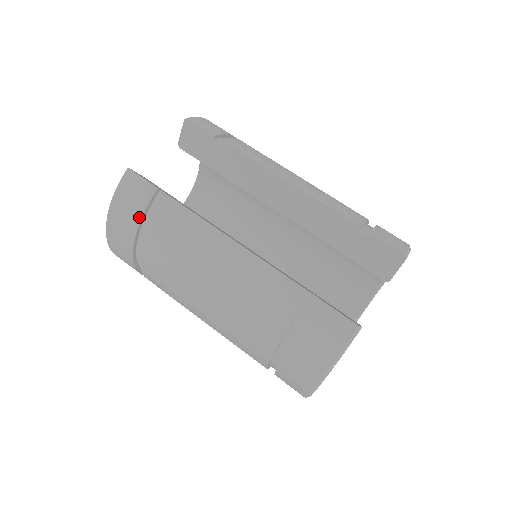
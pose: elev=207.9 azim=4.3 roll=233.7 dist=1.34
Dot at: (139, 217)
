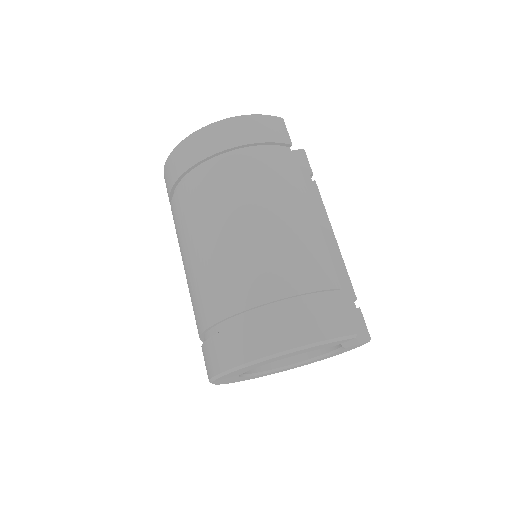
Dot at: (267, 140)
